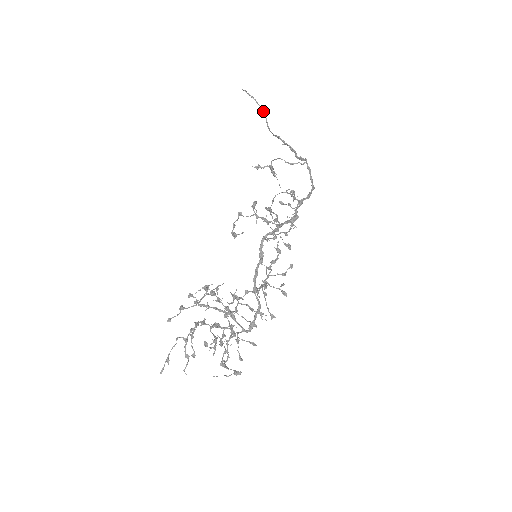
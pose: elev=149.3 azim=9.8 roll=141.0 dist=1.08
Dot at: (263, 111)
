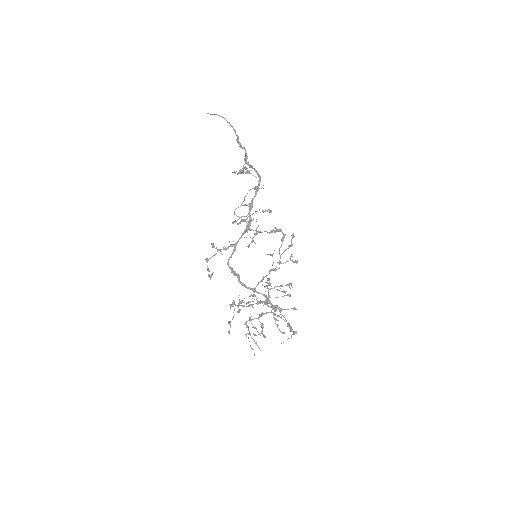
Dot at: occluded
